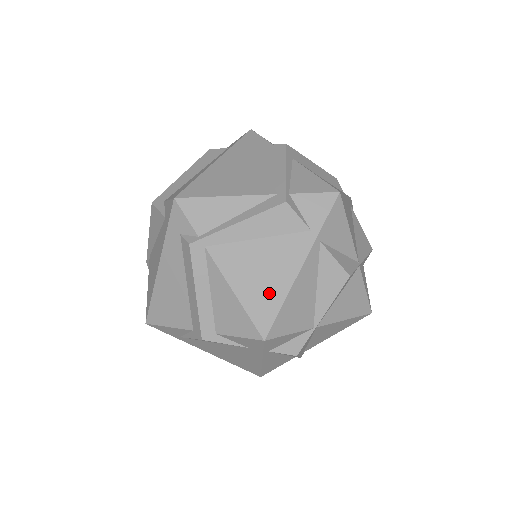
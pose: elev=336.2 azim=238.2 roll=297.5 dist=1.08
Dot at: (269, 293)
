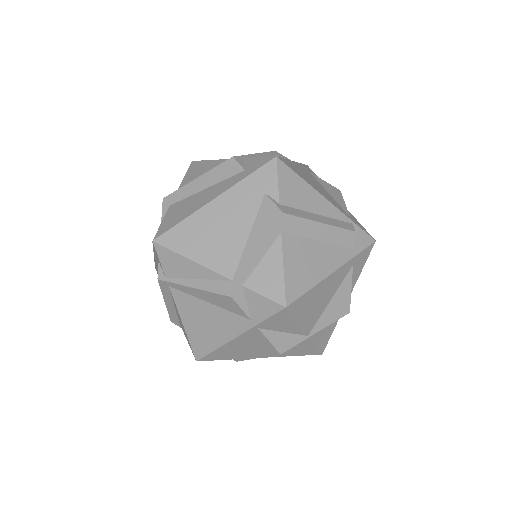
Dot at: (207, 339)
